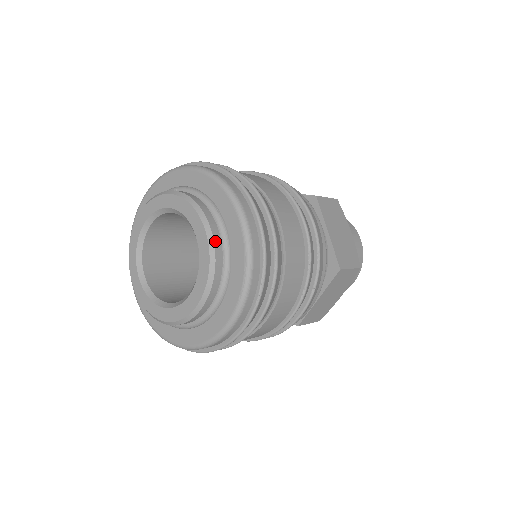
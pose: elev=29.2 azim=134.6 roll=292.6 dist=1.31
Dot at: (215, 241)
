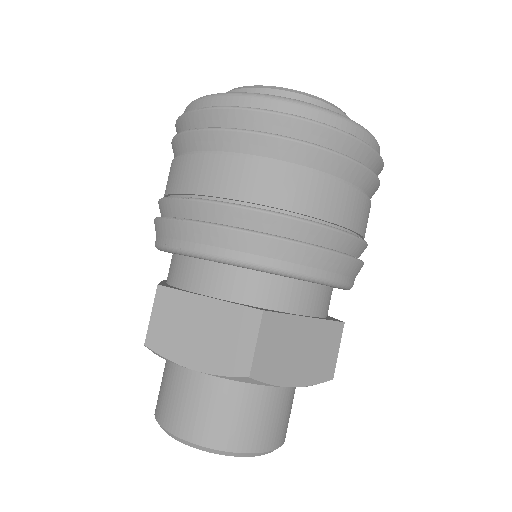
Dot at: occluded
